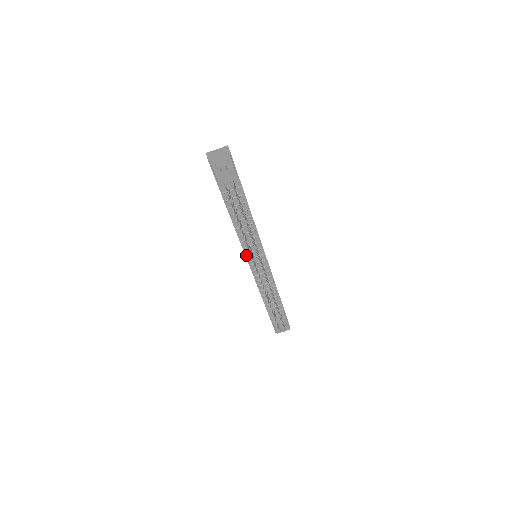
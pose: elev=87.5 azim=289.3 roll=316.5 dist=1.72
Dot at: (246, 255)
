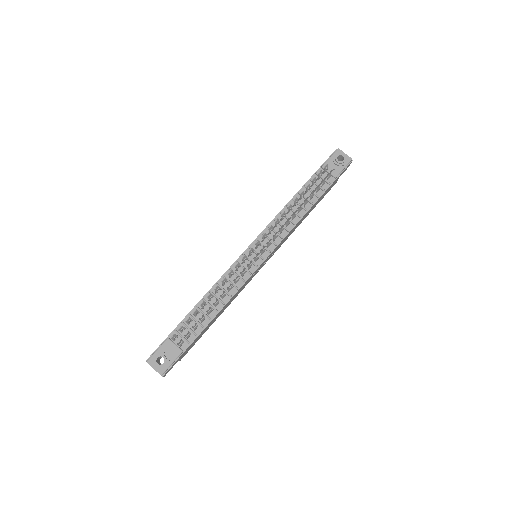
Dot at: (260, 236)
